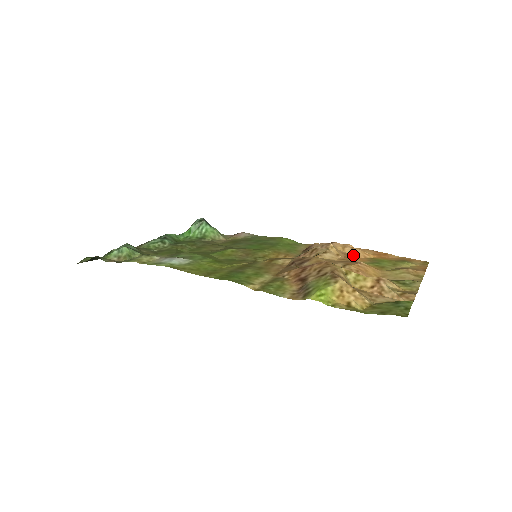
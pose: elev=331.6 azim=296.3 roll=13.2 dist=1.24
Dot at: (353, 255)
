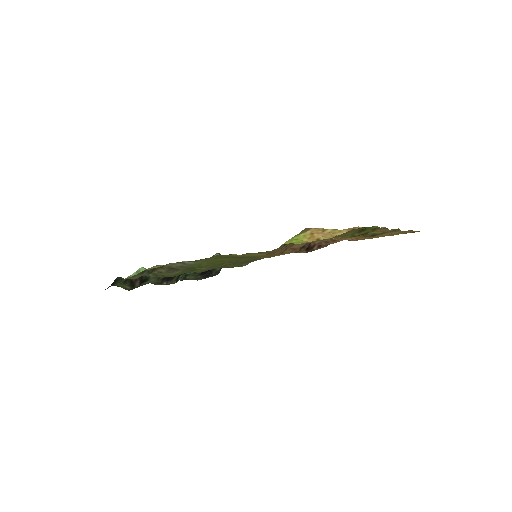
Dot at: occluded
